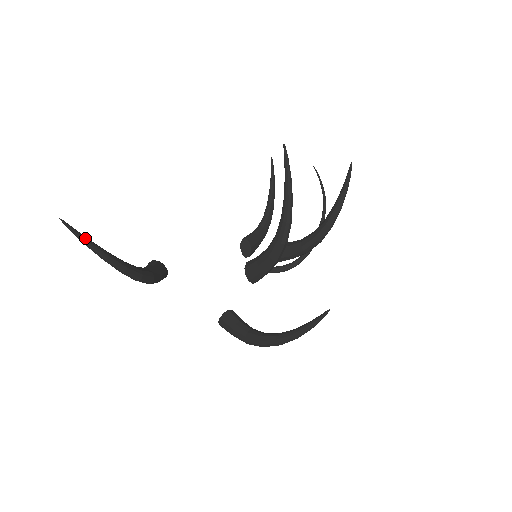
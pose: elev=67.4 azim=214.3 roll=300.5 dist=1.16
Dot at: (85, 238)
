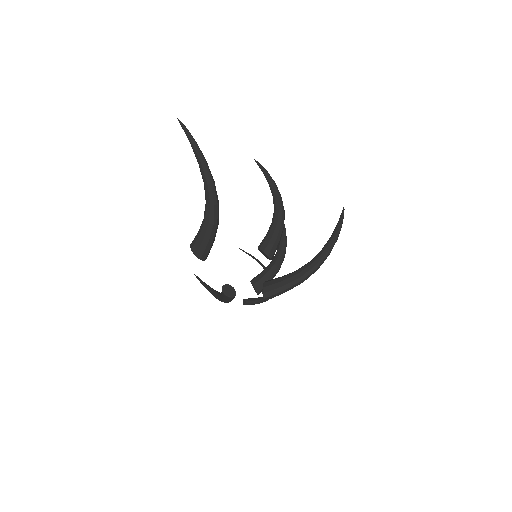
Dot at: (193, 138)
